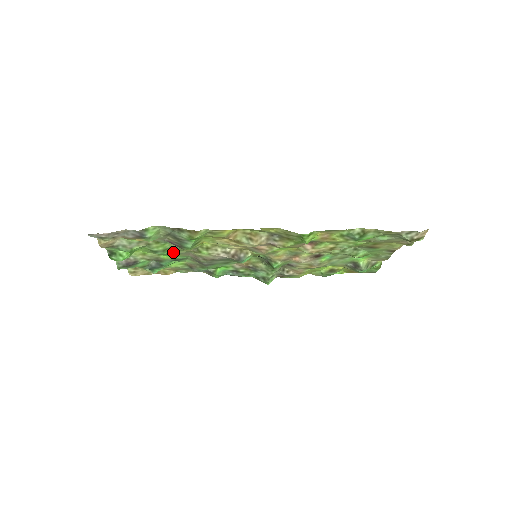
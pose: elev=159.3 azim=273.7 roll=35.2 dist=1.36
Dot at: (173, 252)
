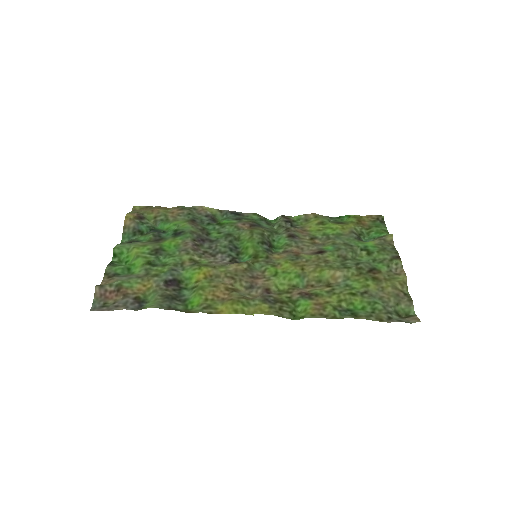
Dot at: (173, 255)
